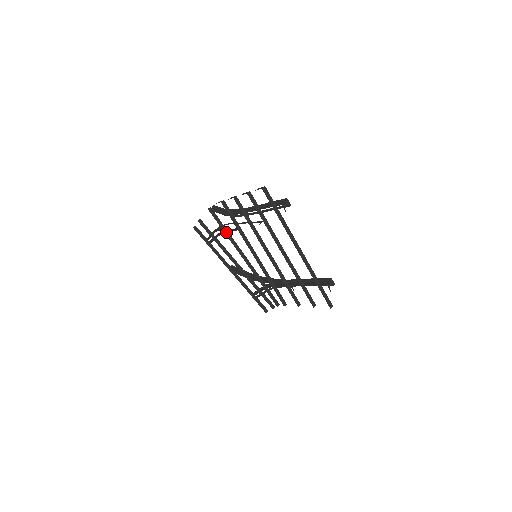
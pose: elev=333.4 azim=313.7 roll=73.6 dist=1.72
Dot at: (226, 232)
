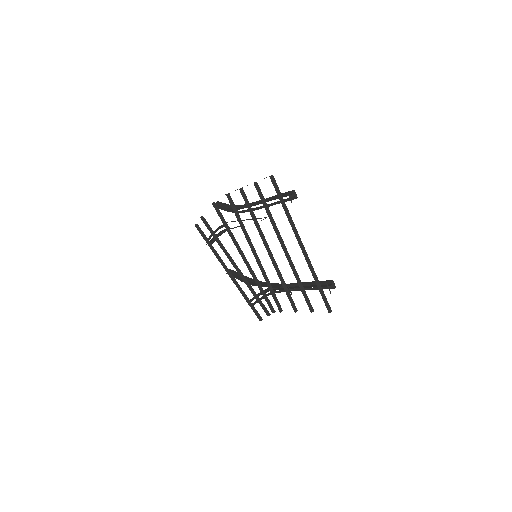
Dot at: (228, 229)
